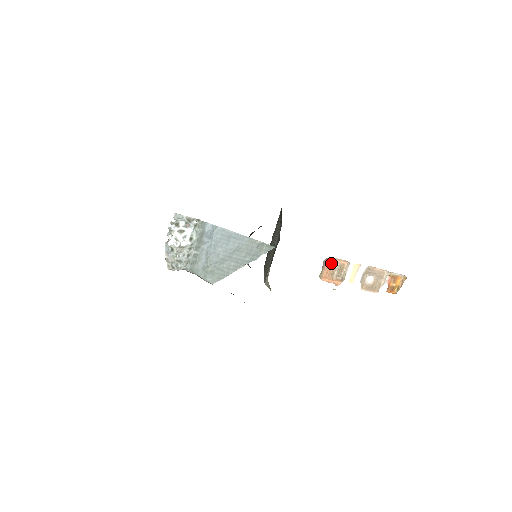
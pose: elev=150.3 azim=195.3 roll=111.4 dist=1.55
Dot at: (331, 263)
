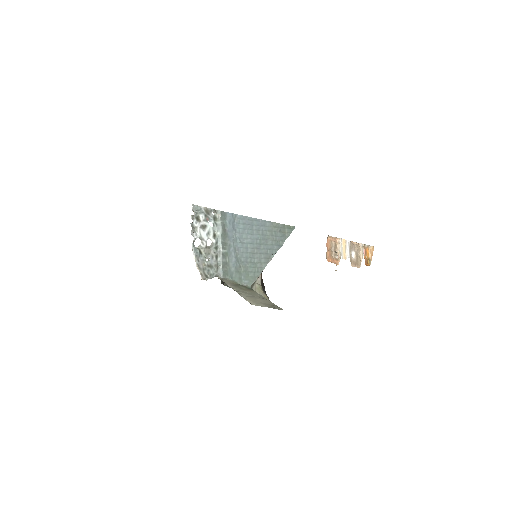
Dot at: (329, 242)
